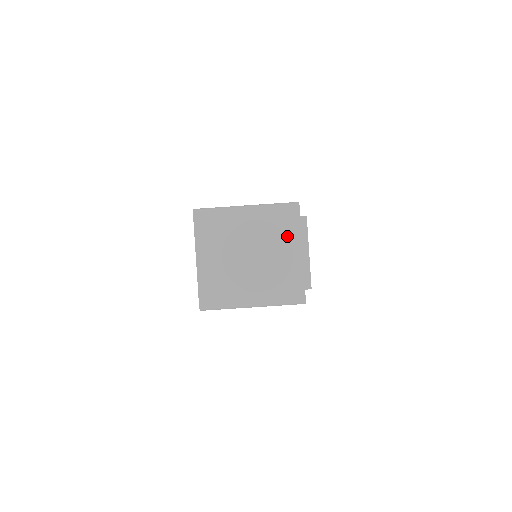
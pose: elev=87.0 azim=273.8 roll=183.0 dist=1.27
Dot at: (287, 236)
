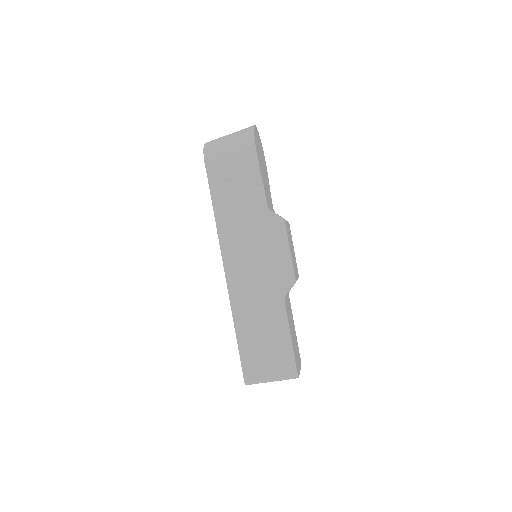
Dot at: occluded
